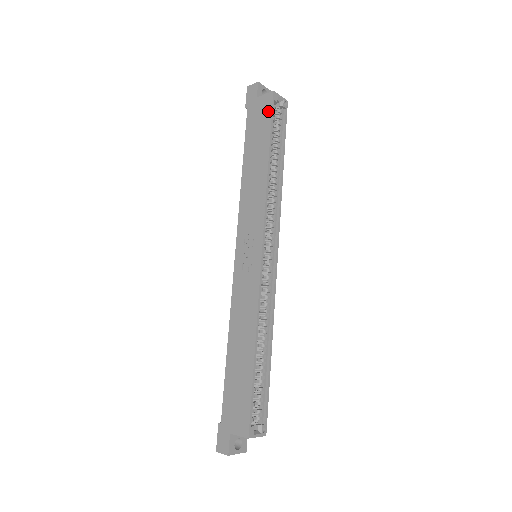
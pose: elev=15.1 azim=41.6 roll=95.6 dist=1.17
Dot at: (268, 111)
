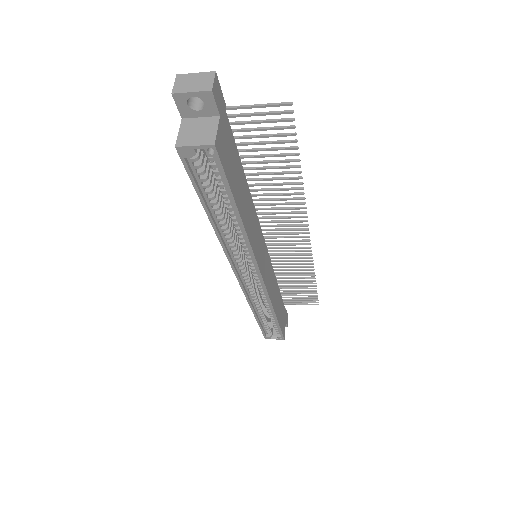
Dot at: (187, 165)
